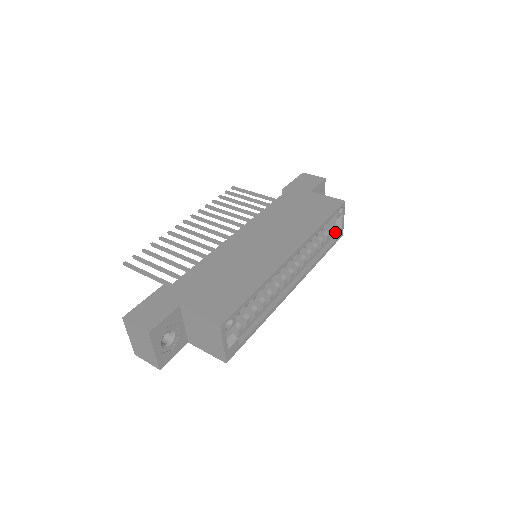
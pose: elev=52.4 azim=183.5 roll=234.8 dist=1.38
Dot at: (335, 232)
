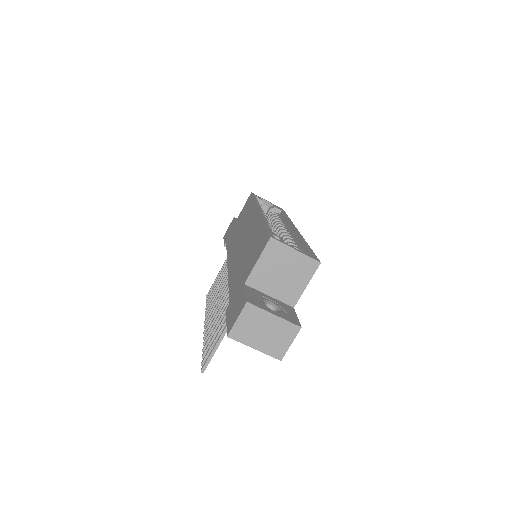
Dot at: (274, 208)
